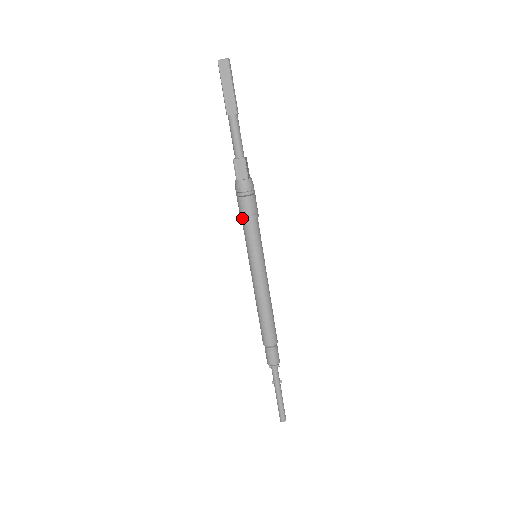
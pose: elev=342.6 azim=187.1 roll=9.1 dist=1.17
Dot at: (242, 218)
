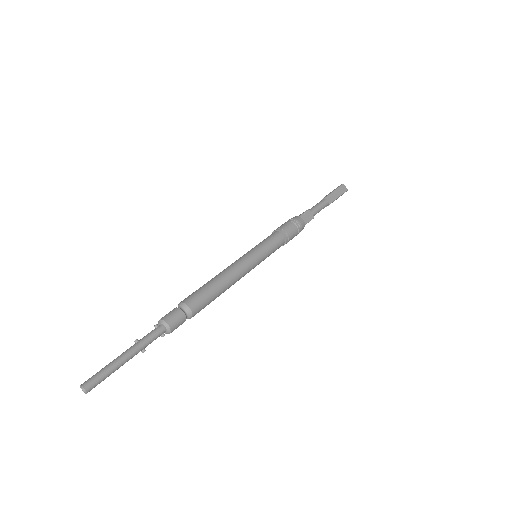
Dot at: (281, 230)
